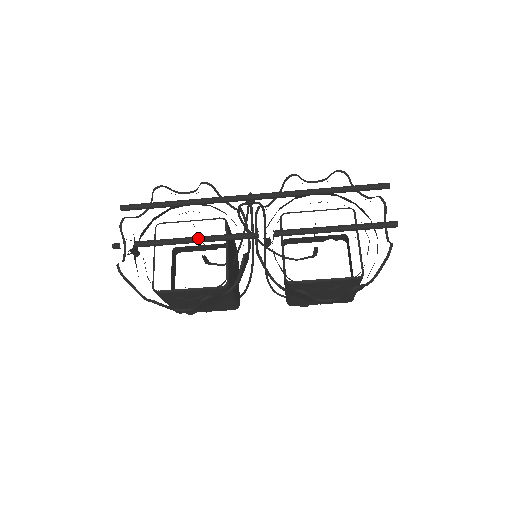
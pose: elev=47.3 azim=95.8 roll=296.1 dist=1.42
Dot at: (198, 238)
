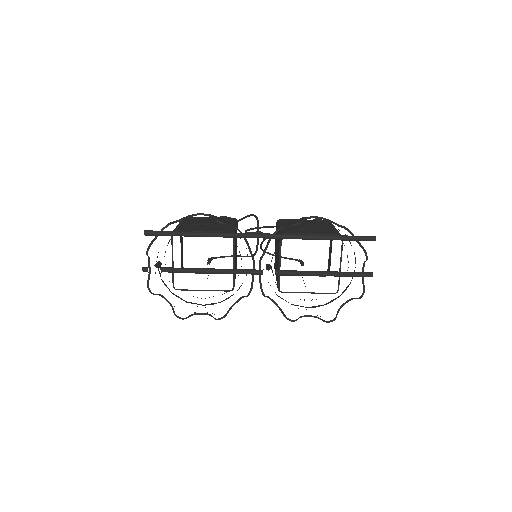
Dot at: (214, 272)
